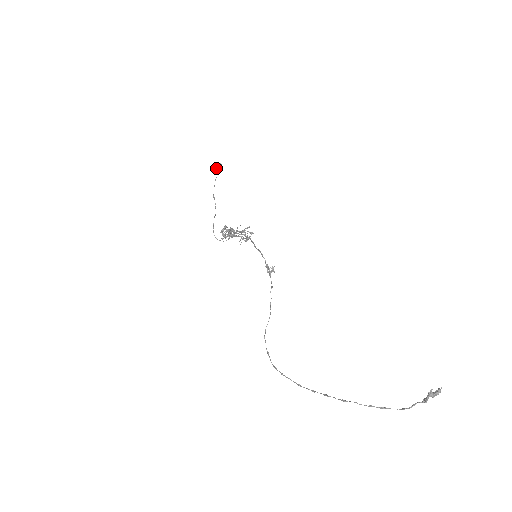
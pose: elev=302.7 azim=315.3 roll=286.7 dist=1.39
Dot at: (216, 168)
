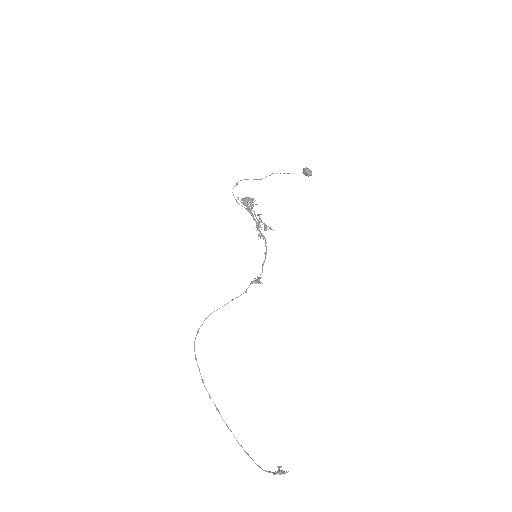
Dot at: (305, 170)
